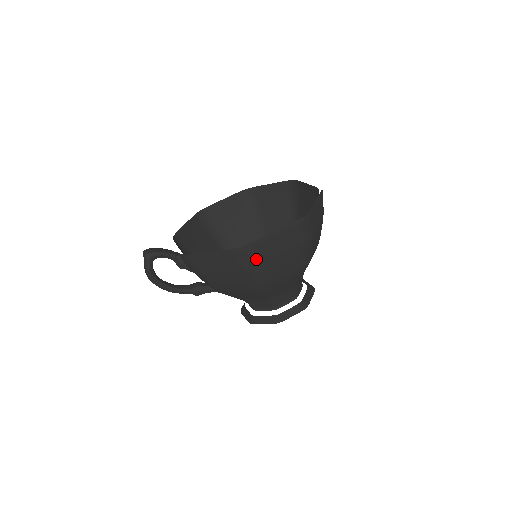
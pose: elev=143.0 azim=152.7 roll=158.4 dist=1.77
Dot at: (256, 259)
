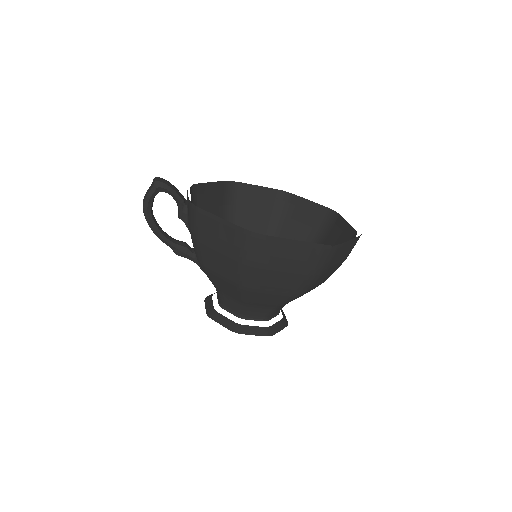
Dot at: (261, 255)
